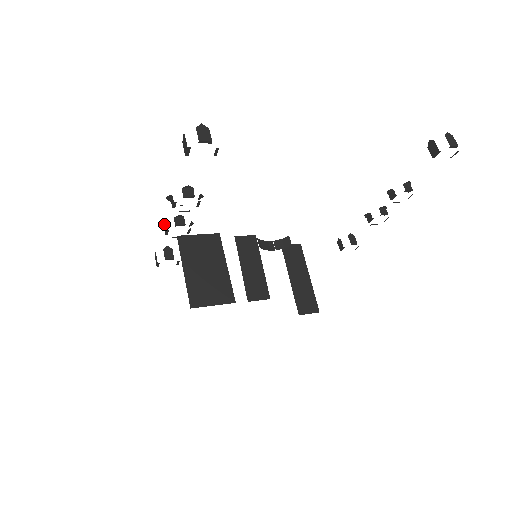
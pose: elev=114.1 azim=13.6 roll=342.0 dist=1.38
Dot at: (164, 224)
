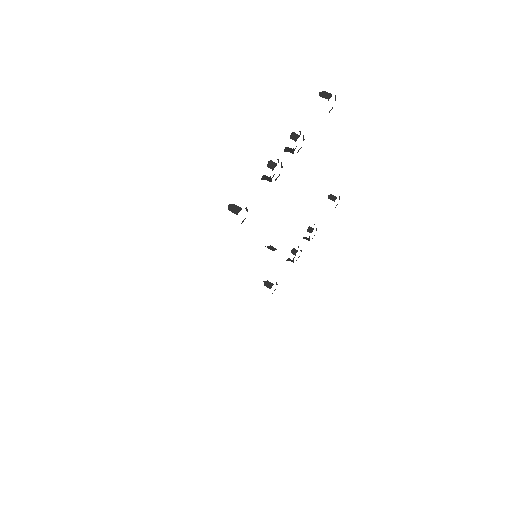
Dot at: (271, 161)
